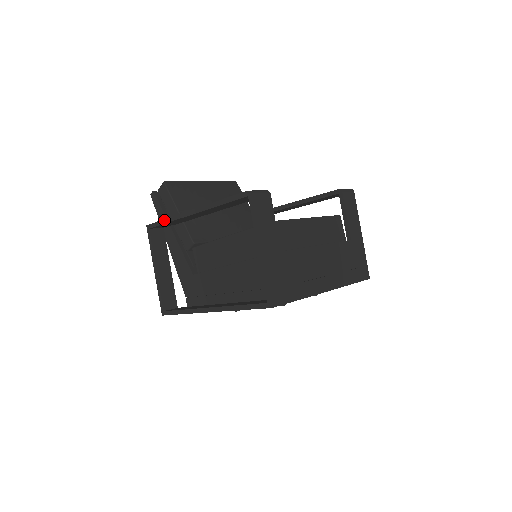
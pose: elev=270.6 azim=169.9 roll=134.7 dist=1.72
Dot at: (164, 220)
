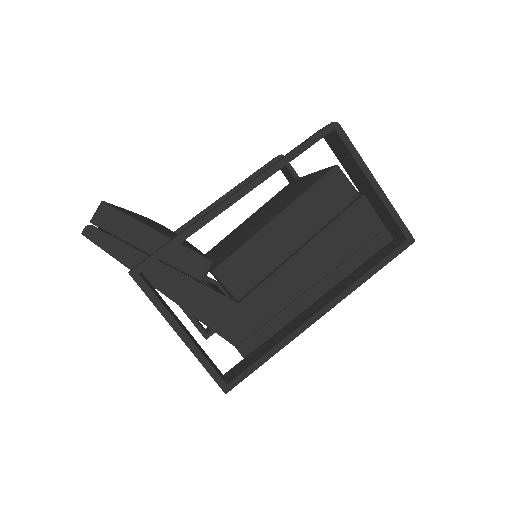
Dot at: (176, 239)
